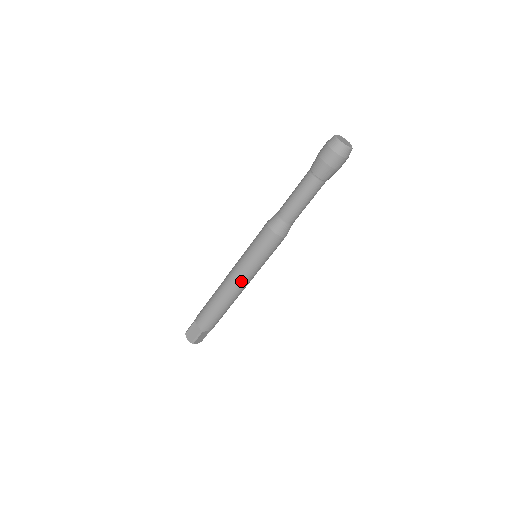
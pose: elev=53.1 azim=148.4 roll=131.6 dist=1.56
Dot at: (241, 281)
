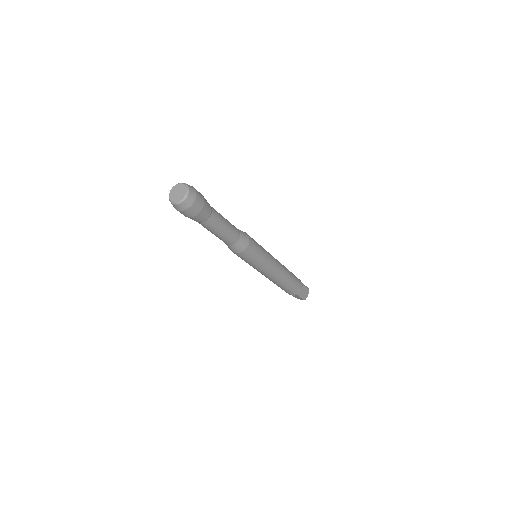
Dot at: (270, 273)
